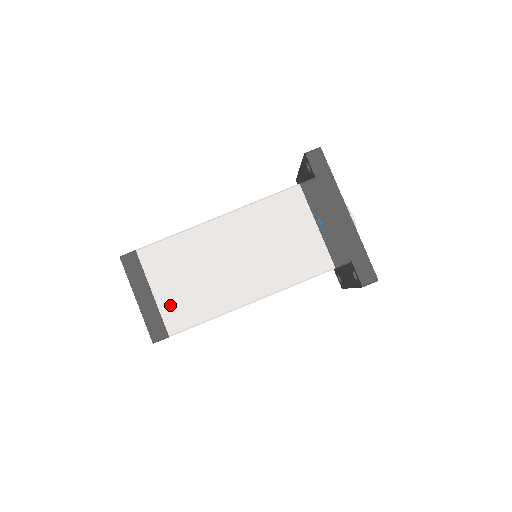
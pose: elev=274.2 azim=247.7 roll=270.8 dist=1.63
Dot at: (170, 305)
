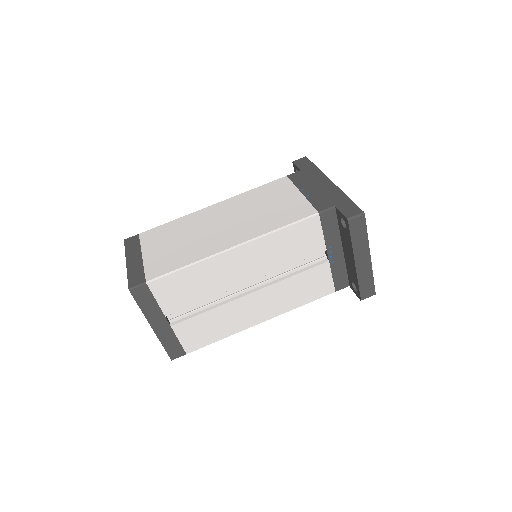
Dot at: (155, 261)
